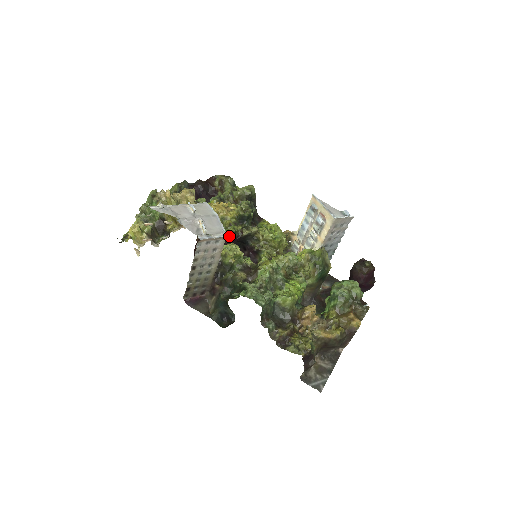
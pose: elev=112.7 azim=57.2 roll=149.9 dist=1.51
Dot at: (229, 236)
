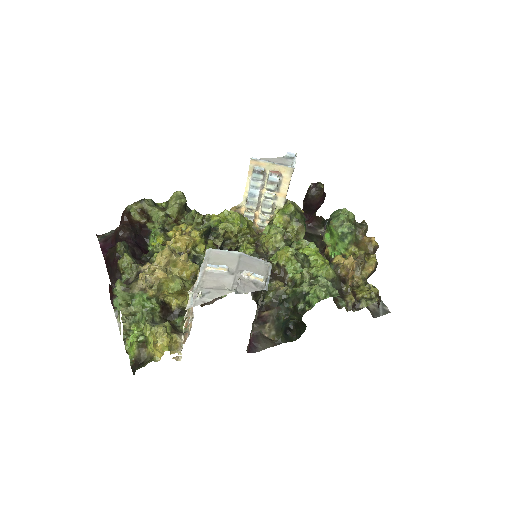
Dot at: occluded
